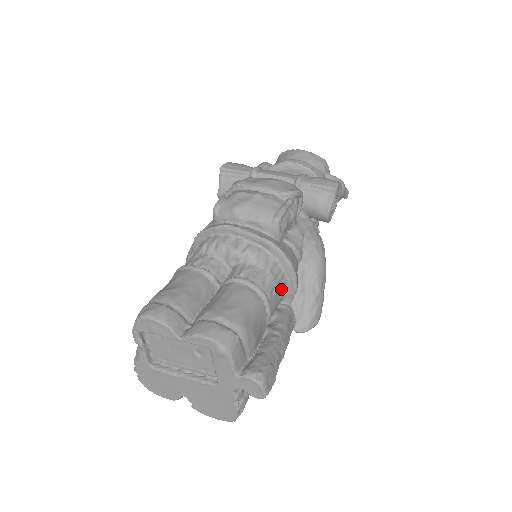
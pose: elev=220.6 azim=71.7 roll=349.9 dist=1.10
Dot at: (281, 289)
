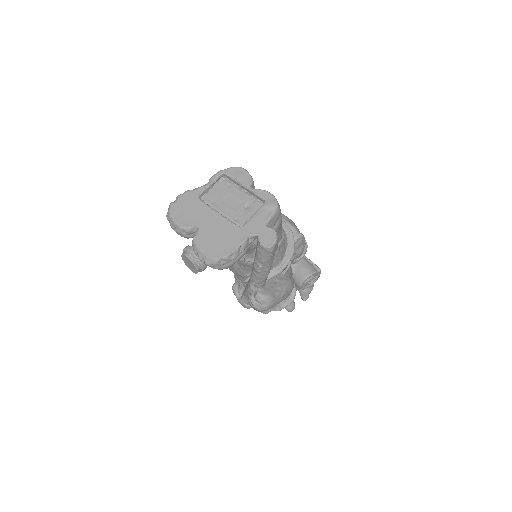
Dot at: (279, 258)
